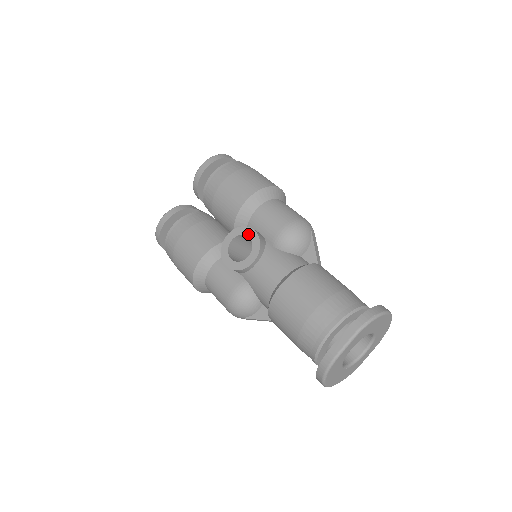
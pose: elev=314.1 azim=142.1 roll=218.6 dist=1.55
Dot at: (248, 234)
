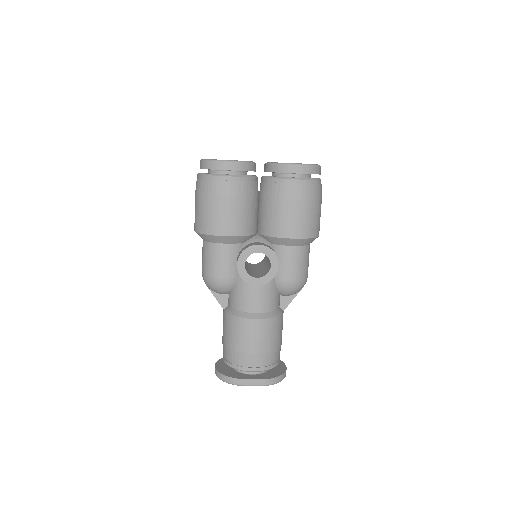
Dot at: (272, 263)
